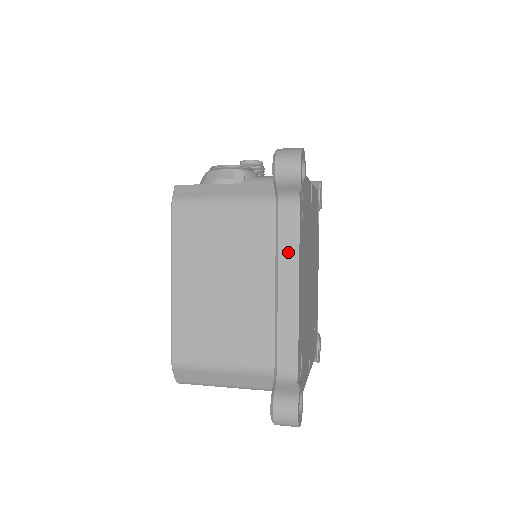
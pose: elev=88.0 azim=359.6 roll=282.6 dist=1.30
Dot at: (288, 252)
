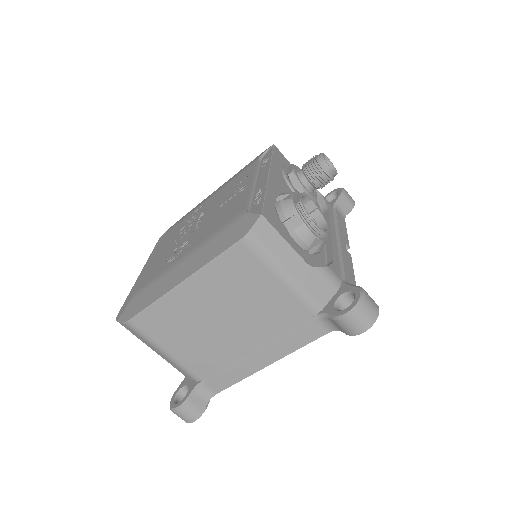
Dot at: (288, 345)
